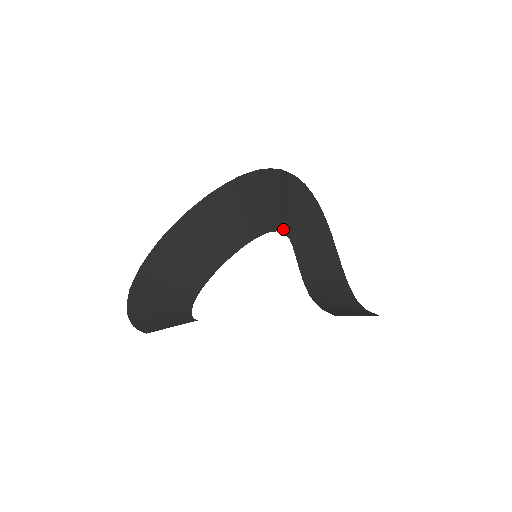
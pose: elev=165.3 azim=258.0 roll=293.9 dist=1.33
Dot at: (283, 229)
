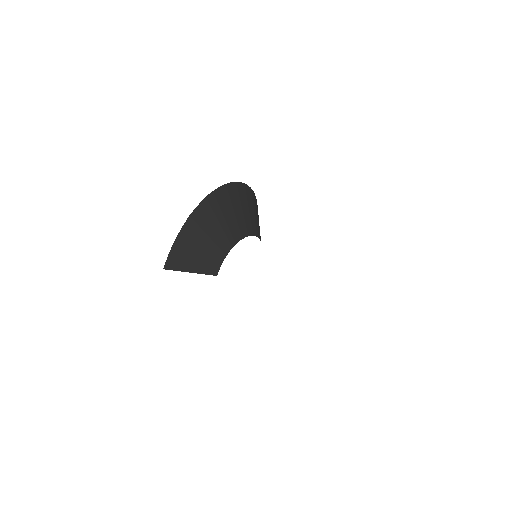
Dot at: occluded
